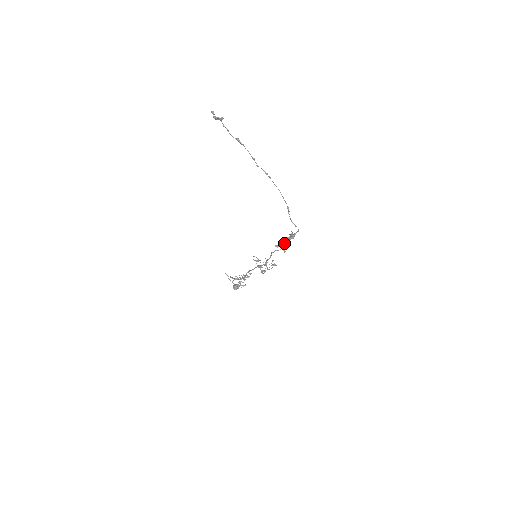
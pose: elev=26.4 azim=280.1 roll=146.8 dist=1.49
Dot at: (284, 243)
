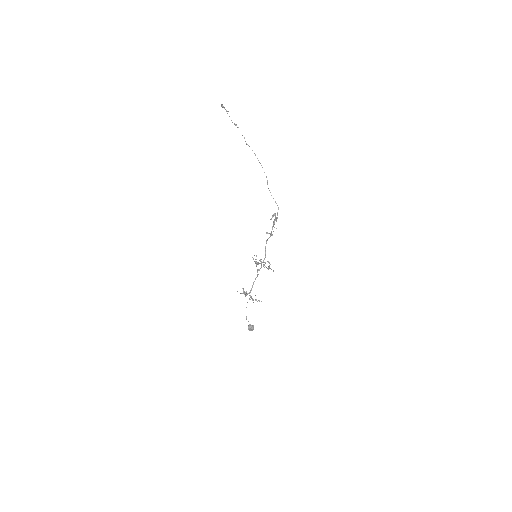
Dot at: (272, 229)
